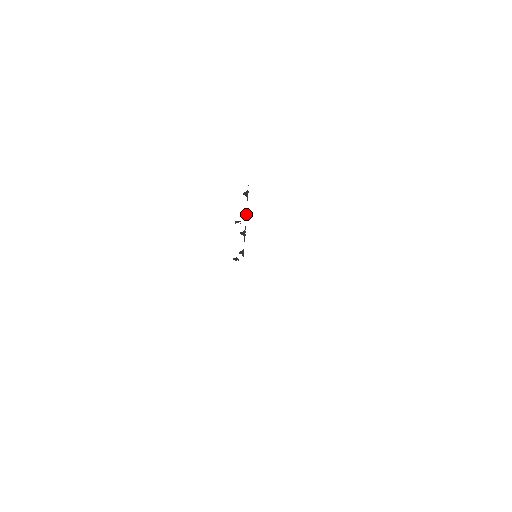
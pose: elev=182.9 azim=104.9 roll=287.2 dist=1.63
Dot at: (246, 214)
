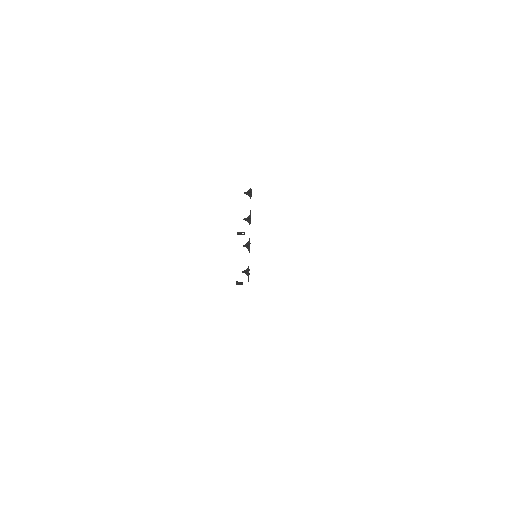
Dot at: (250, 220)
